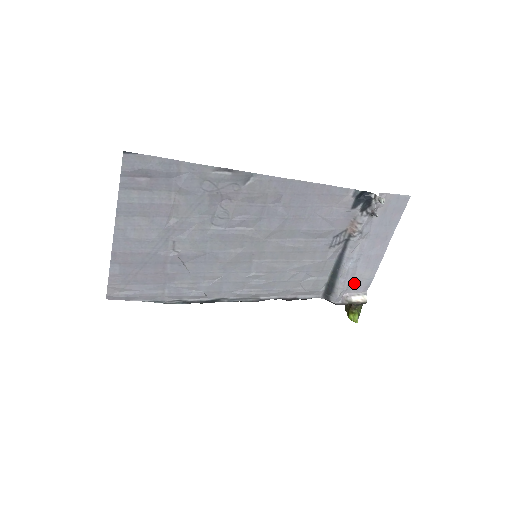
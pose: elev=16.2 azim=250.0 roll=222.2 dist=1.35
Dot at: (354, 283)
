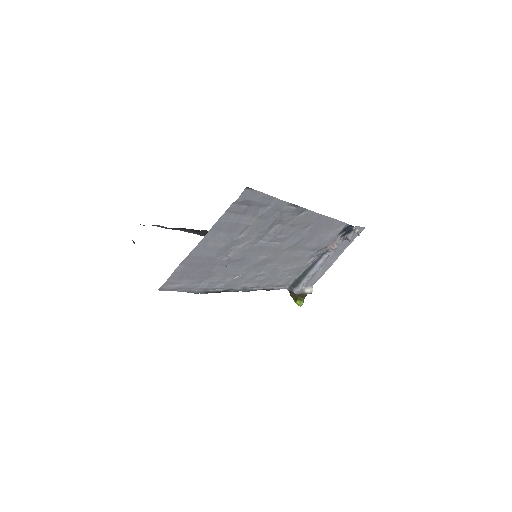
Dot at: (311, 280)
